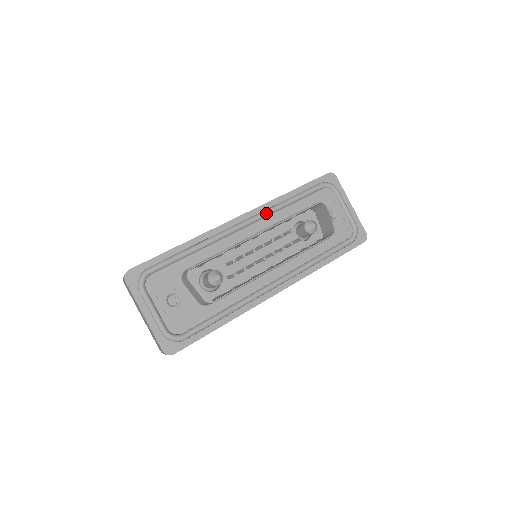
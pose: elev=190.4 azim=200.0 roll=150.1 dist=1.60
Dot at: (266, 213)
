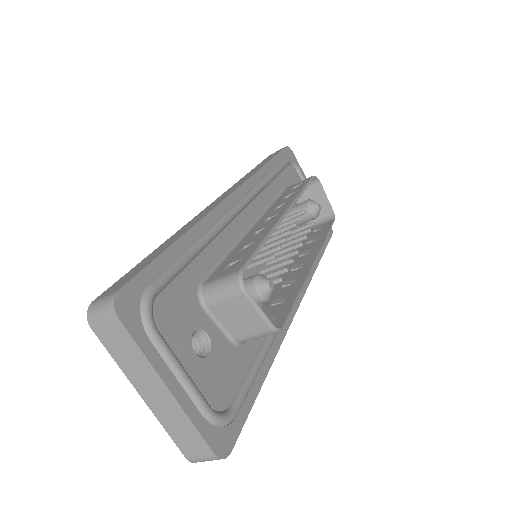
Dot at: (258, 190)
